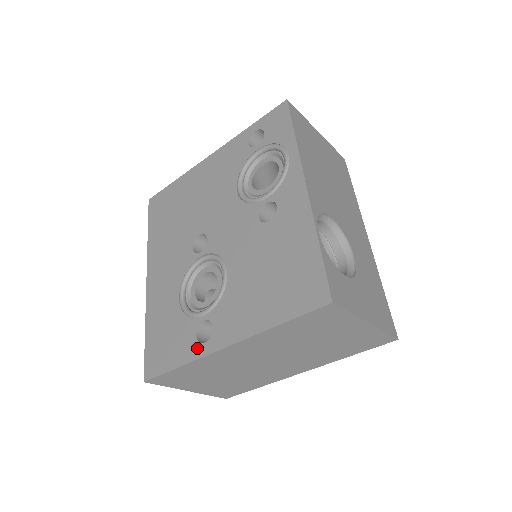
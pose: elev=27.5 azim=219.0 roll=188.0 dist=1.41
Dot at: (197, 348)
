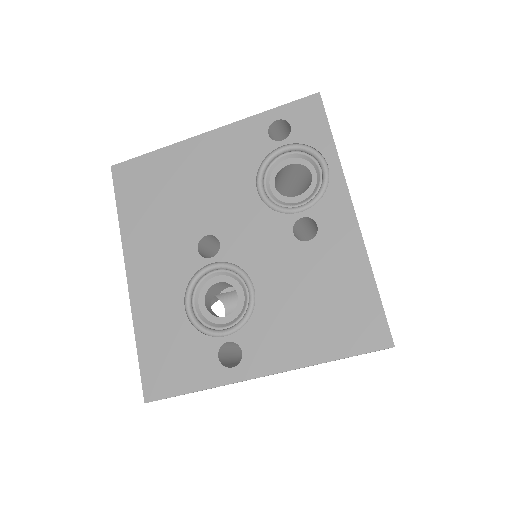
Dot at: (222, 373)
